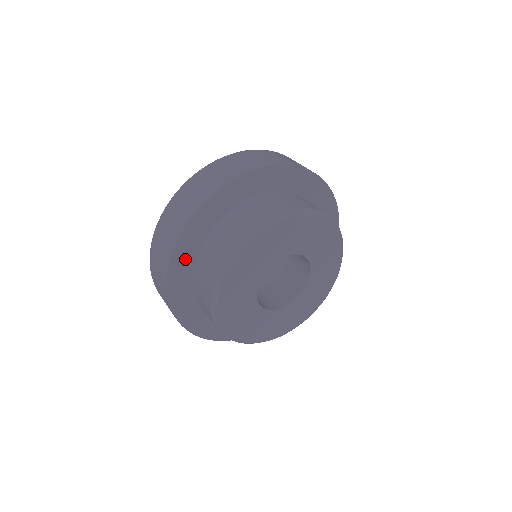
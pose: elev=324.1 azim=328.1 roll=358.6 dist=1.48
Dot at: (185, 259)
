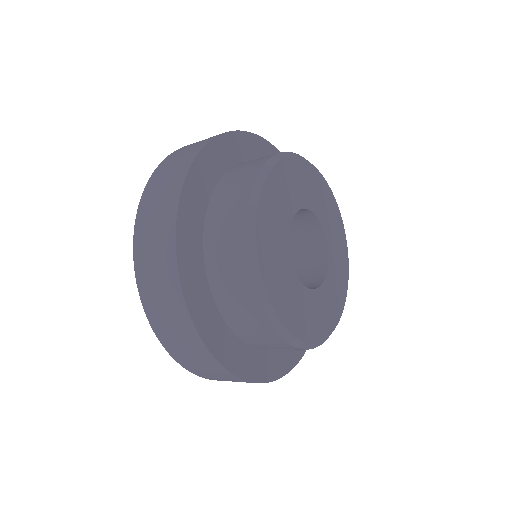
Dot at: (243, 149)
